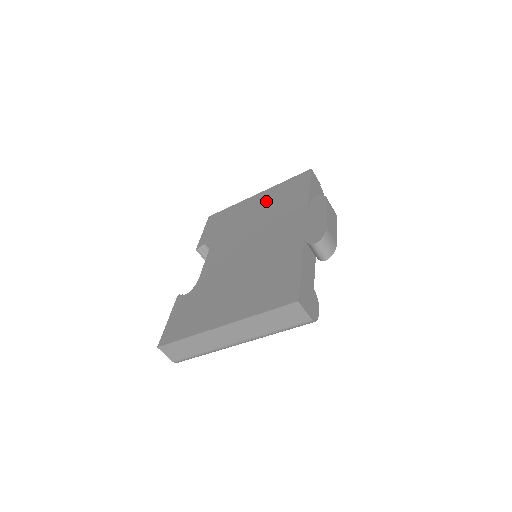
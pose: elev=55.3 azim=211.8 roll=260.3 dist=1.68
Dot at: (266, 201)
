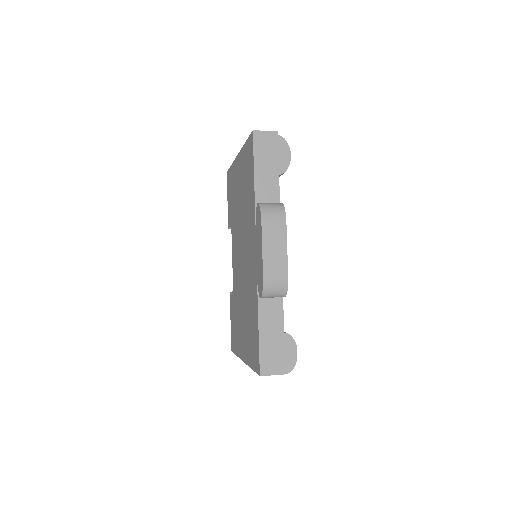
Dot at: (241, 178)
